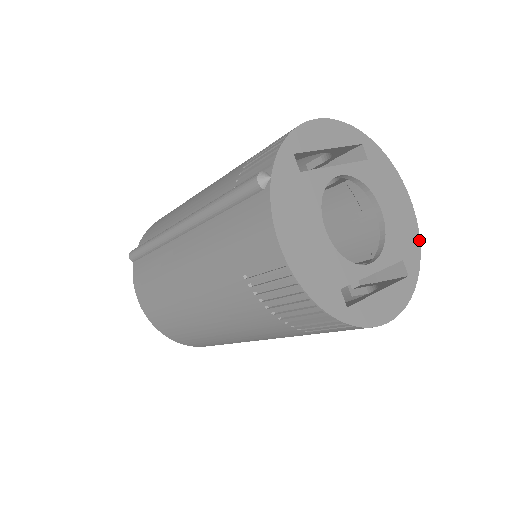
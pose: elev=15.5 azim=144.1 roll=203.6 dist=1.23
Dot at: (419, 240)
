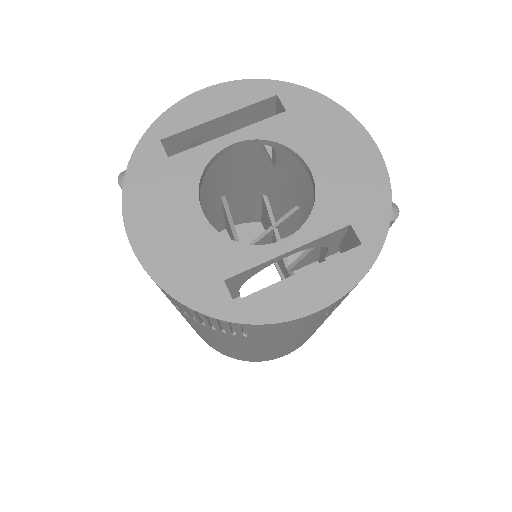
Dot at: (389, 190)
